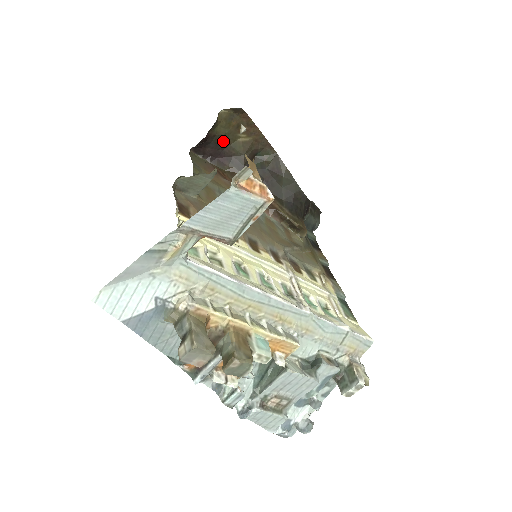
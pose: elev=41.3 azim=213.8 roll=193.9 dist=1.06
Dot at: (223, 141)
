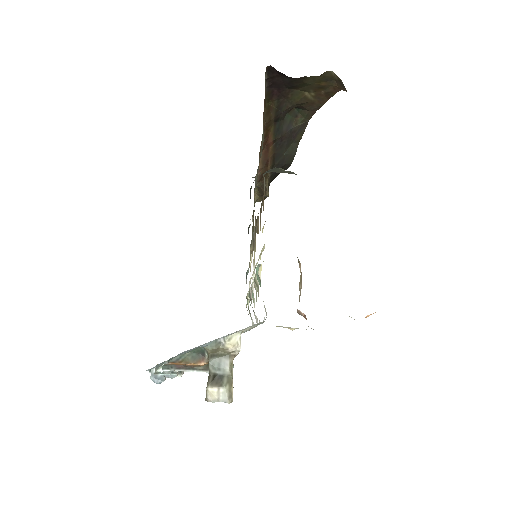
Dot at: (297, 85)
